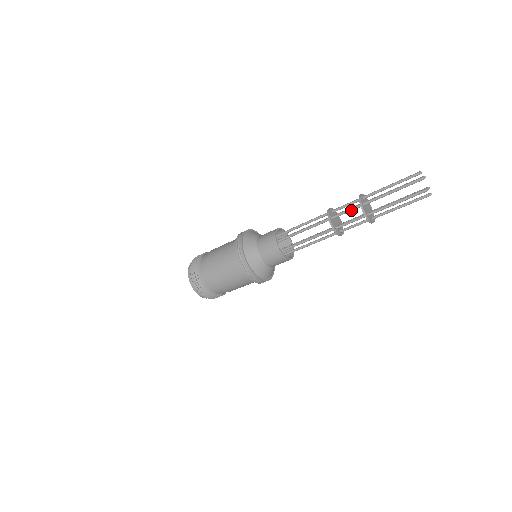
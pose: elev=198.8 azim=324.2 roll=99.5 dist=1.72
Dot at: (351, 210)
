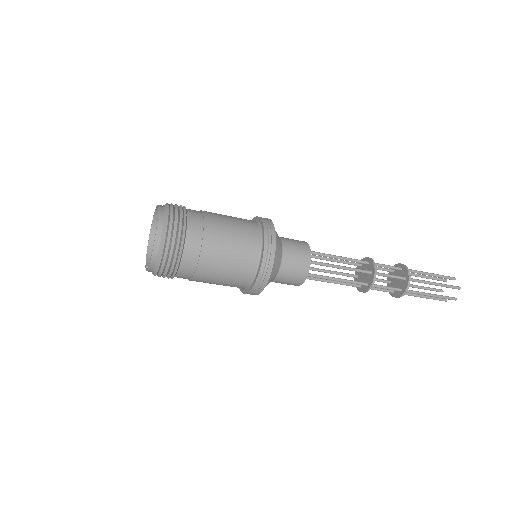
Dot at: (392, 267)
